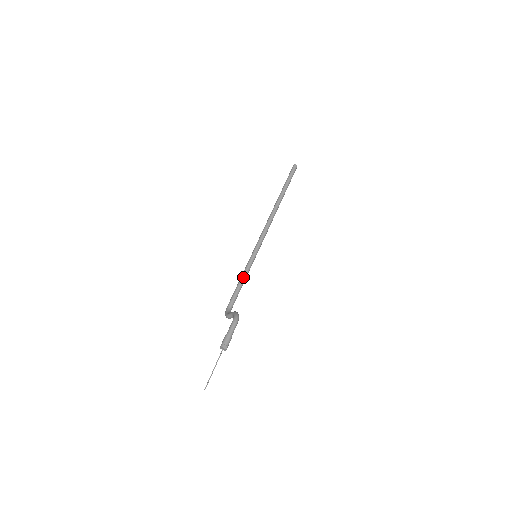
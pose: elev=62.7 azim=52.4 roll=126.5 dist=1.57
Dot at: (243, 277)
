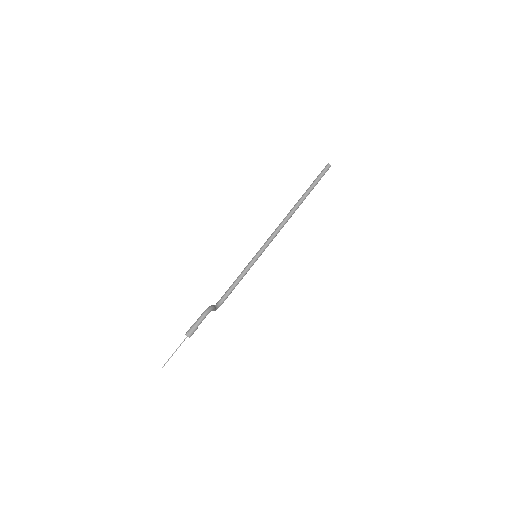
Dot at: (240, 275)
